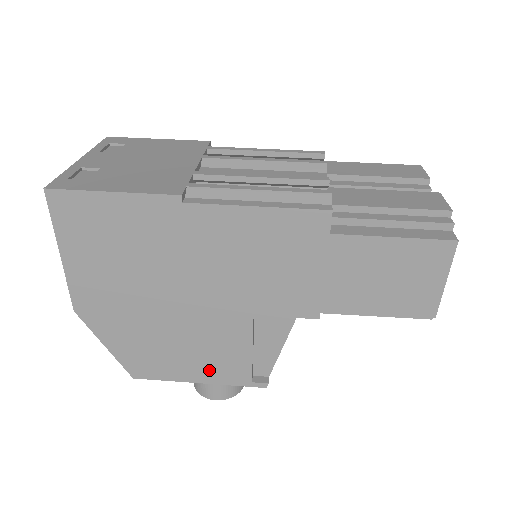
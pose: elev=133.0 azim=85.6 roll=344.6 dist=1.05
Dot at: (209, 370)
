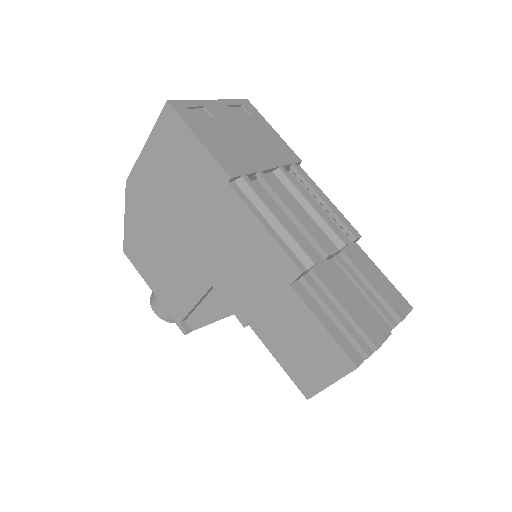
Dot at: (164, 291)
